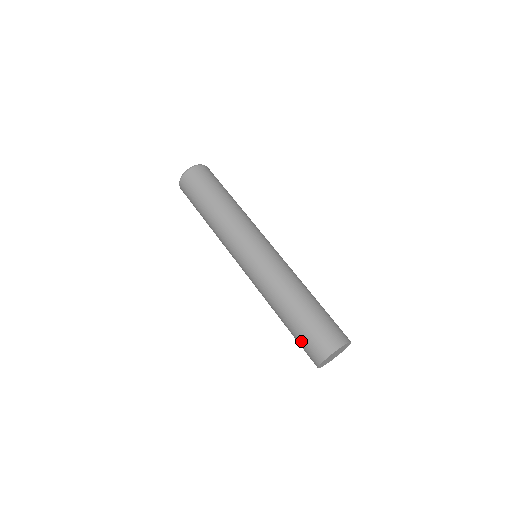
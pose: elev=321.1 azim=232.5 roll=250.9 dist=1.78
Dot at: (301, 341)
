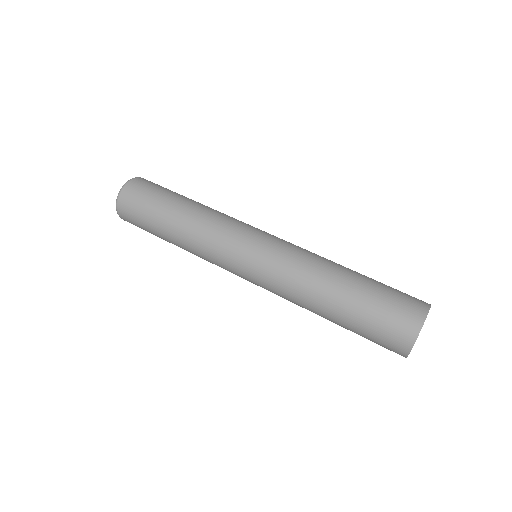
Dot at: (369, 335)
